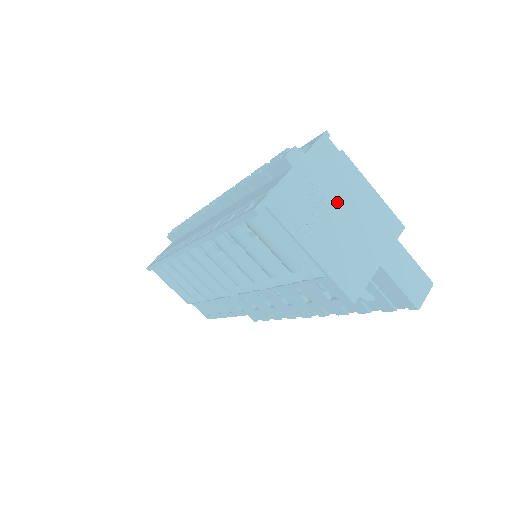
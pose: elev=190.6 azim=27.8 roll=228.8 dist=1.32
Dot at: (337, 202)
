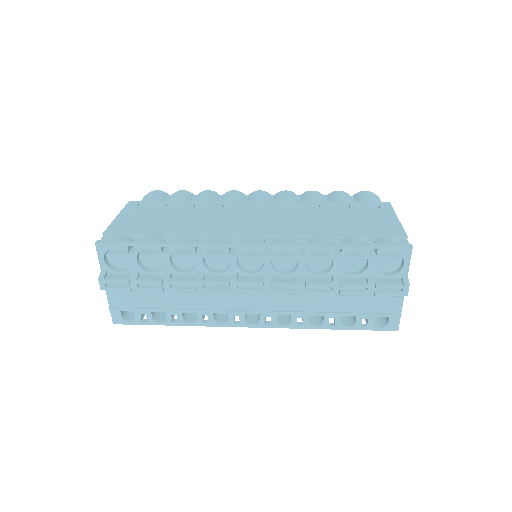
Dot at: occluded
